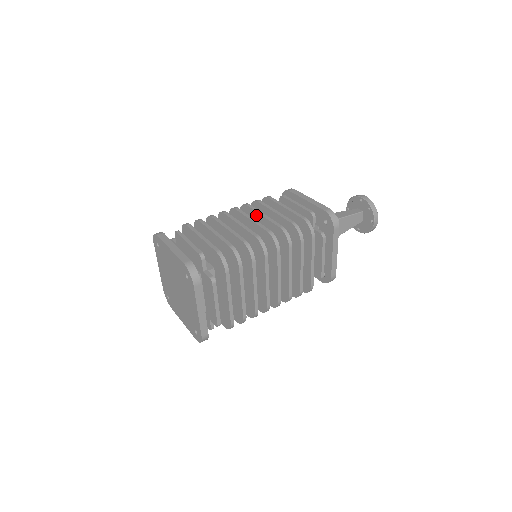
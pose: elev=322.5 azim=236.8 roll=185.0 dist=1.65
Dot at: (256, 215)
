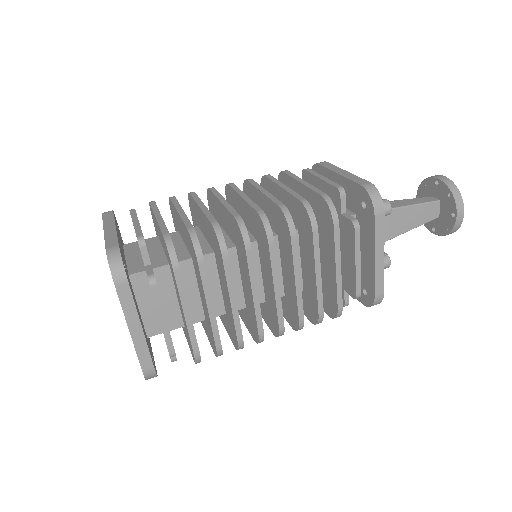
Dot at: (256, 193)
